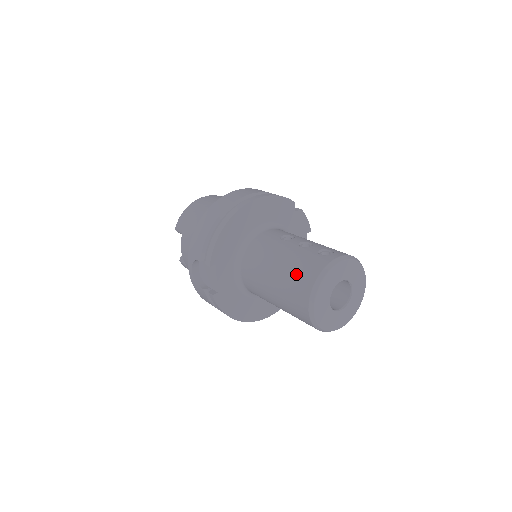
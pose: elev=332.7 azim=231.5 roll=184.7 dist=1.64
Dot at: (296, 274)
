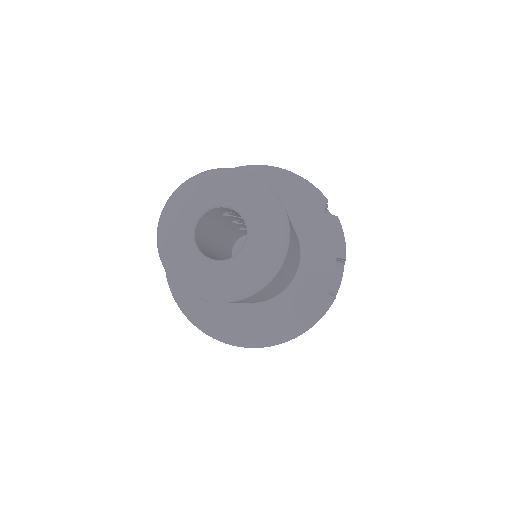
Dot at: occluded
